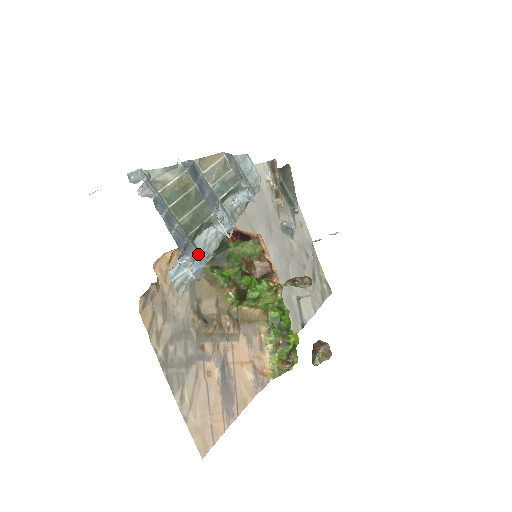
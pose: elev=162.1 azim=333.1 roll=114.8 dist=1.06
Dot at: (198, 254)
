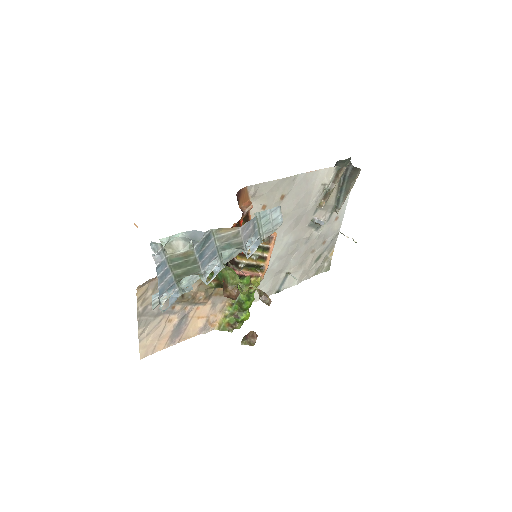
Dot at: (178, 290)
